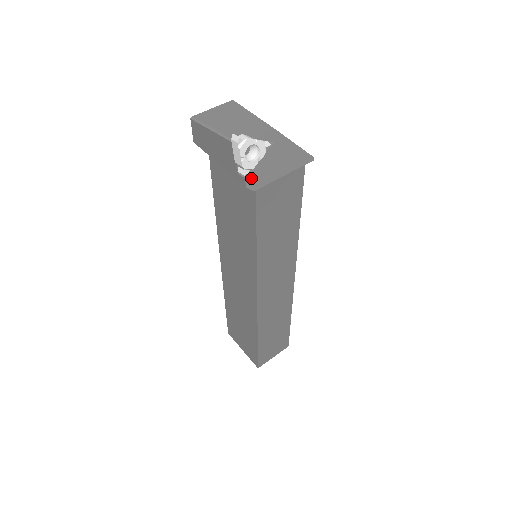
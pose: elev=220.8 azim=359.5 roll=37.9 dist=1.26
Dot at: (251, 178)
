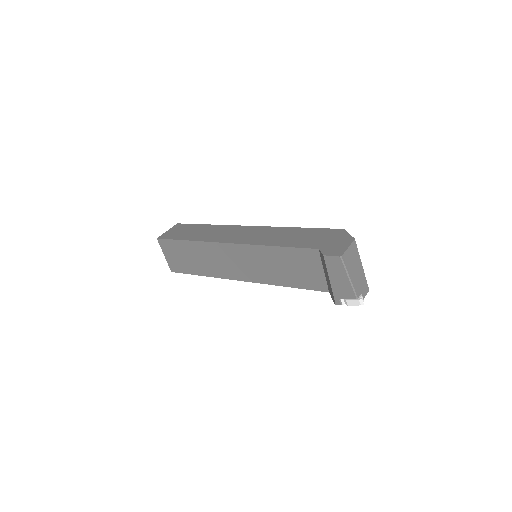
Dot at: (341, 302)
